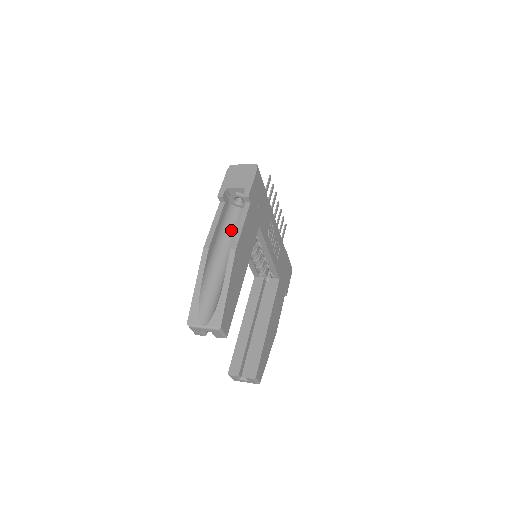
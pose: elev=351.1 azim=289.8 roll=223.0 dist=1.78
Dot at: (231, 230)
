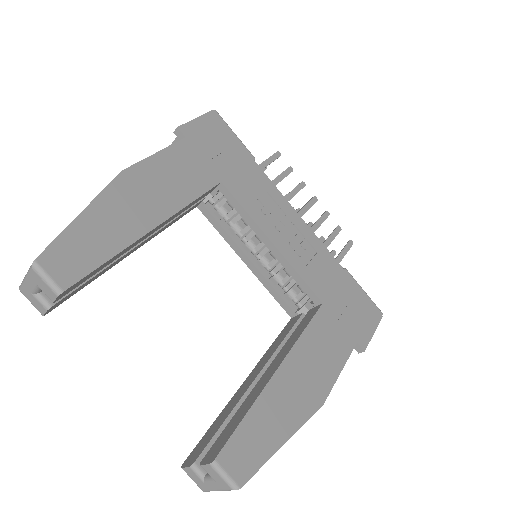
Dot at: occluded
